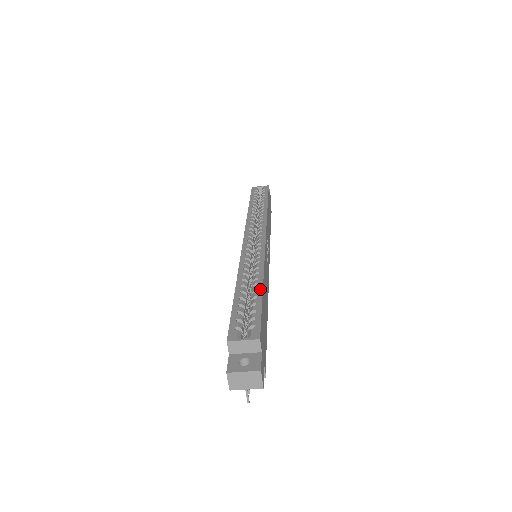
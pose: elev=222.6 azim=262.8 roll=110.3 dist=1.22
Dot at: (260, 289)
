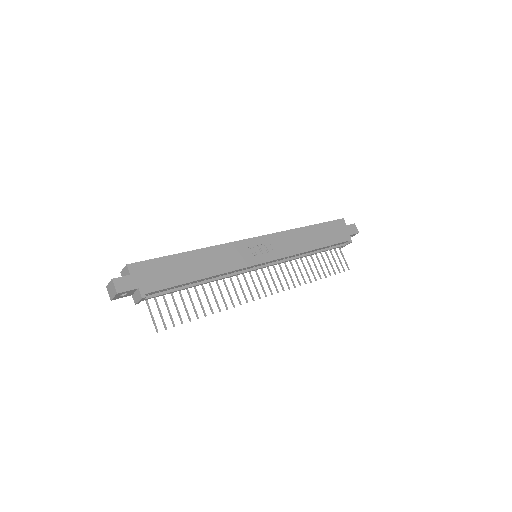
Dot at: (182, 253)
